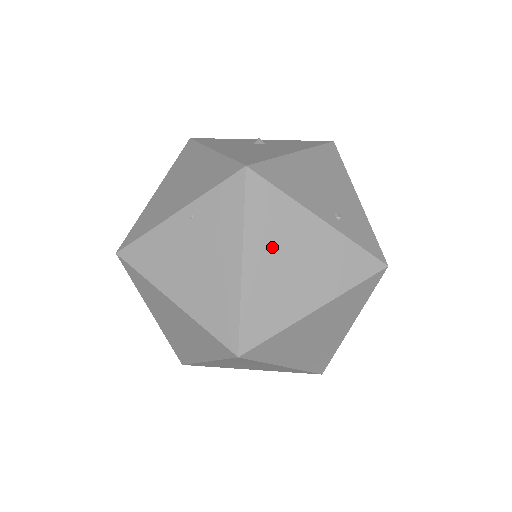
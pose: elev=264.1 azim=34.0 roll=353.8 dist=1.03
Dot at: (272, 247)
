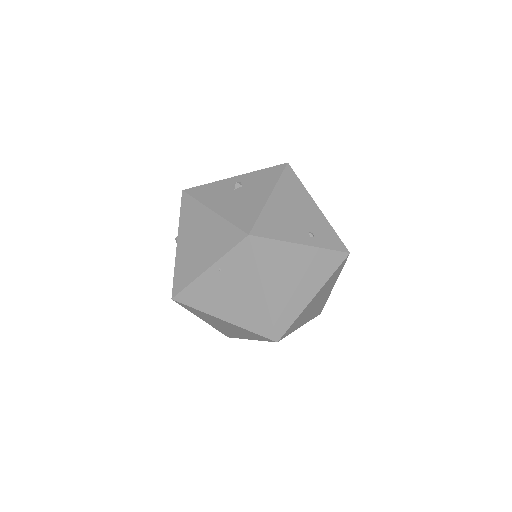
Dot at: (278, 275)
